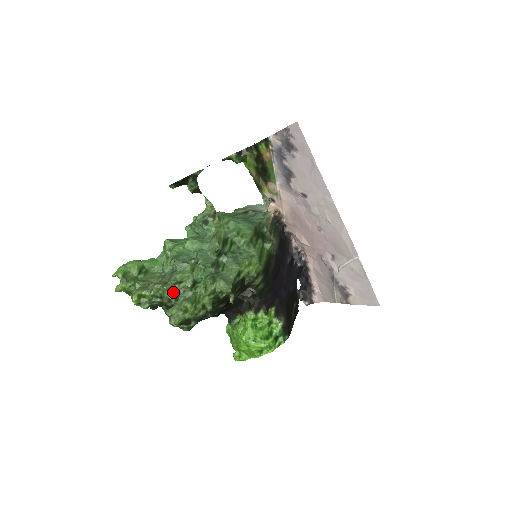
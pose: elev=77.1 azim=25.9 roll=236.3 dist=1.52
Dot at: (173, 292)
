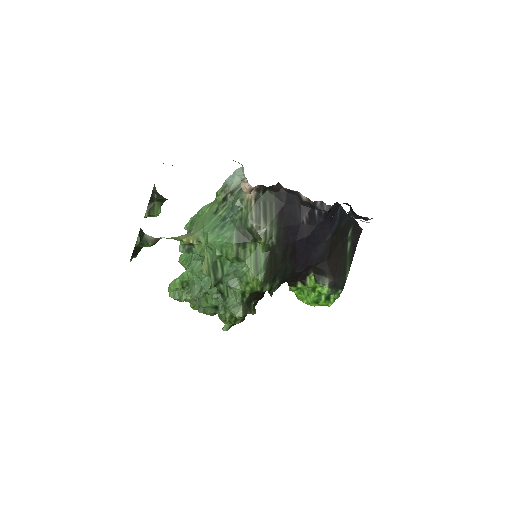
Dot at: (208, 313)
